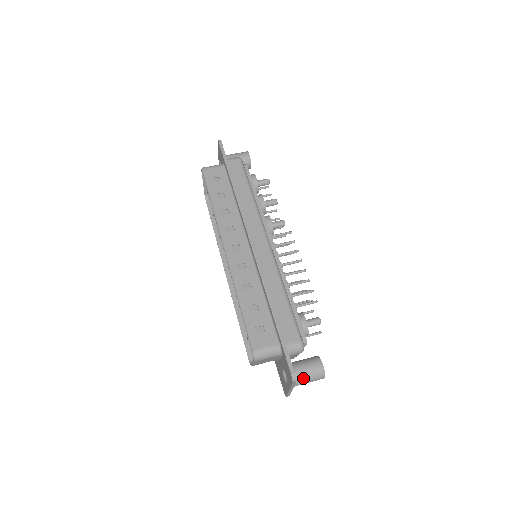
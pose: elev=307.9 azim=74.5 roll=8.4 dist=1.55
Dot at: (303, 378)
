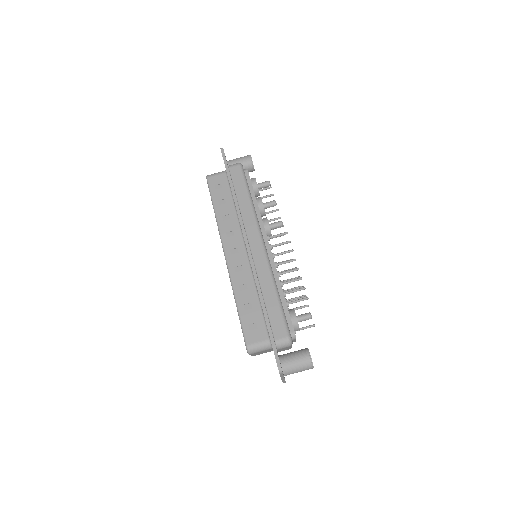
Dot at: (293, 368)
